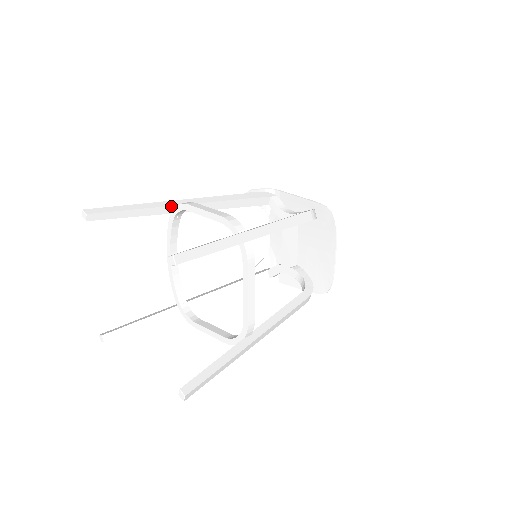
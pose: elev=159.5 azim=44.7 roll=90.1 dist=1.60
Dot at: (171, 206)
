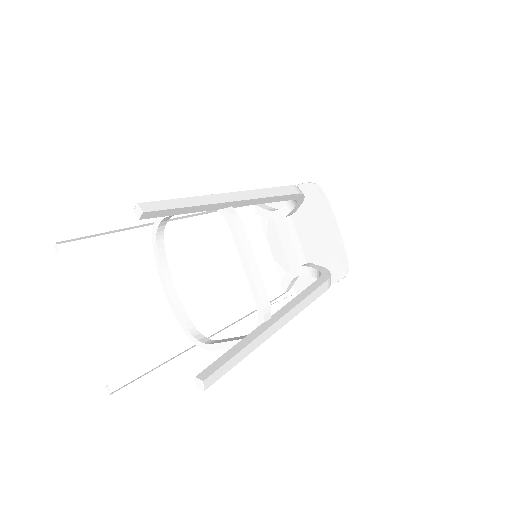
Dot at: (150, 226)
